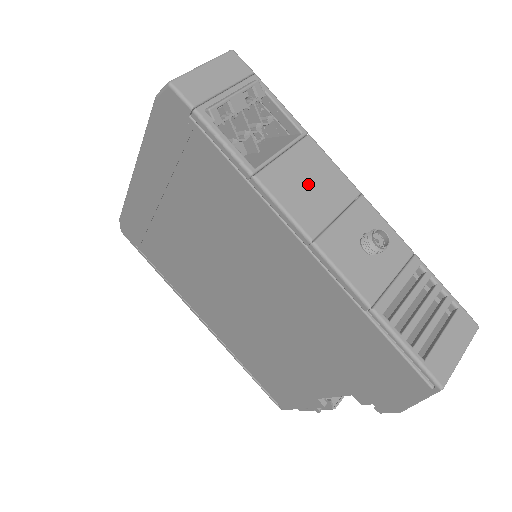
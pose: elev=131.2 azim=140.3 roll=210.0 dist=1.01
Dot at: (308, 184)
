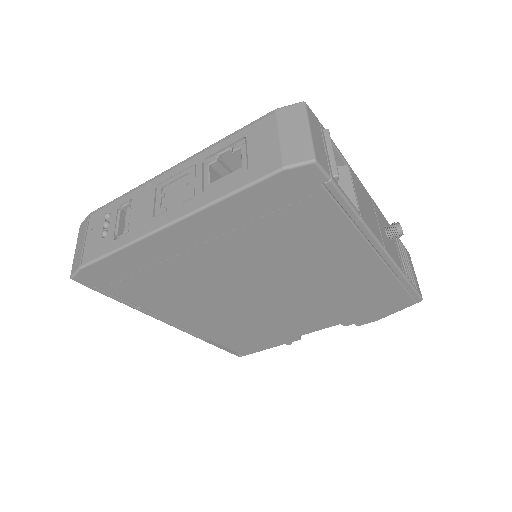
Dot at: (367, 207)
